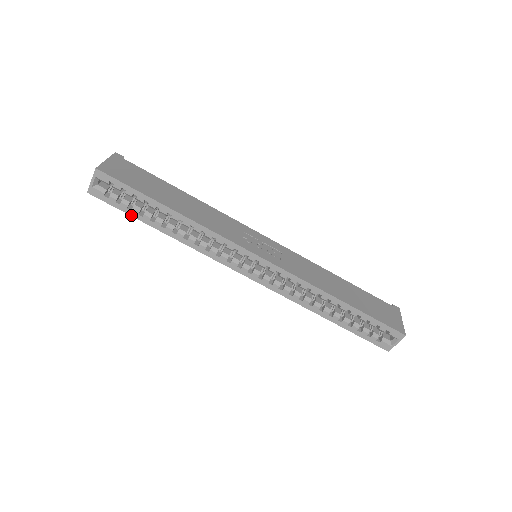
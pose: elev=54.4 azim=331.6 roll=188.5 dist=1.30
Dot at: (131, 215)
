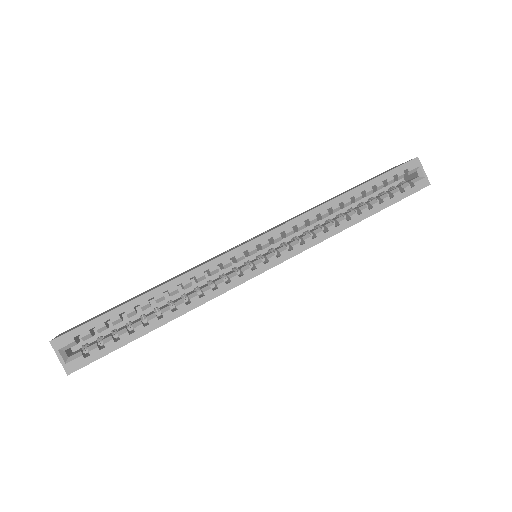
Dot at: (125, 344)
